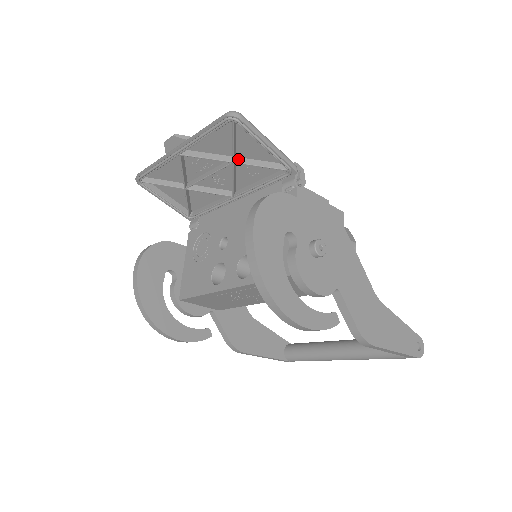
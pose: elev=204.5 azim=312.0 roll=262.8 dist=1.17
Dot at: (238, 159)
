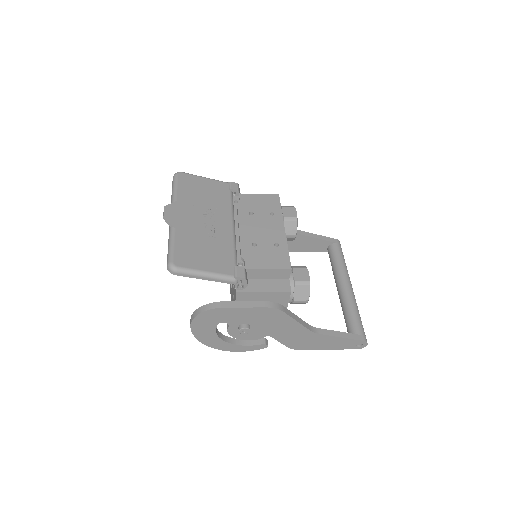
Dot at: (205, 249)
